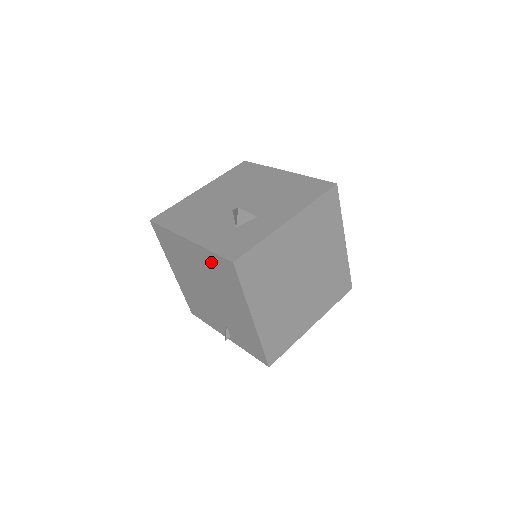
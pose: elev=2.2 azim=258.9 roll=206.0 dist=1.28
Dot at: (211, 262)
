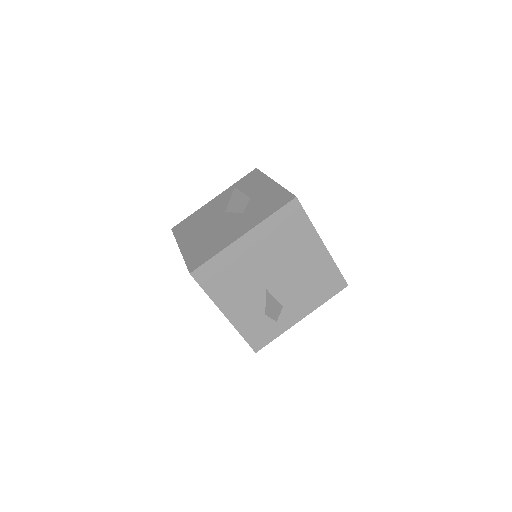
Dot at: occluded
